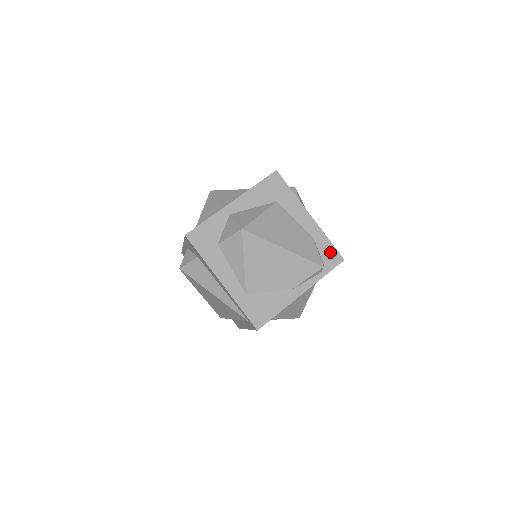
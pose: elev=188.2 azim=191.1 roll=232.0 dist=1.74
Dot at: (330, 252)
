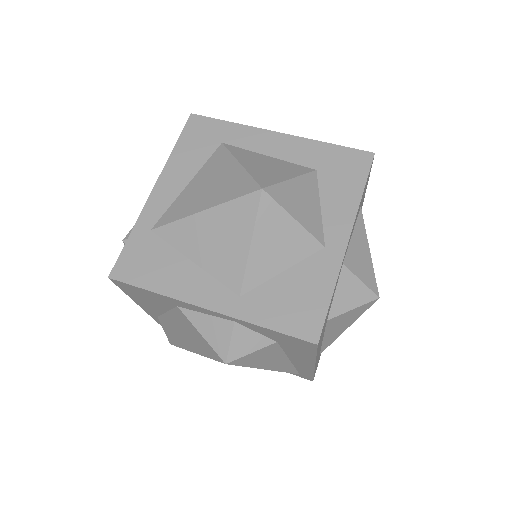
Dot at: occluded
